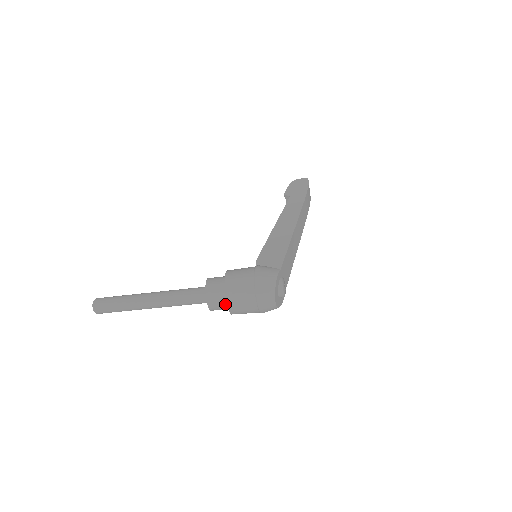
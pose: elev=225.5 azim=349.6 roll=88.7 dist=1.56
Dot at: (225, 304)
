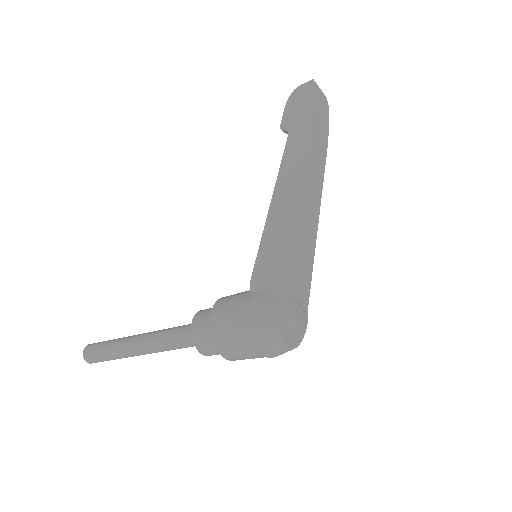
Dot at: occluded
